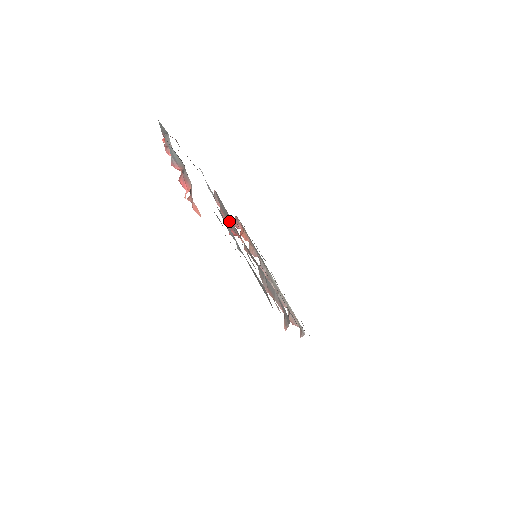
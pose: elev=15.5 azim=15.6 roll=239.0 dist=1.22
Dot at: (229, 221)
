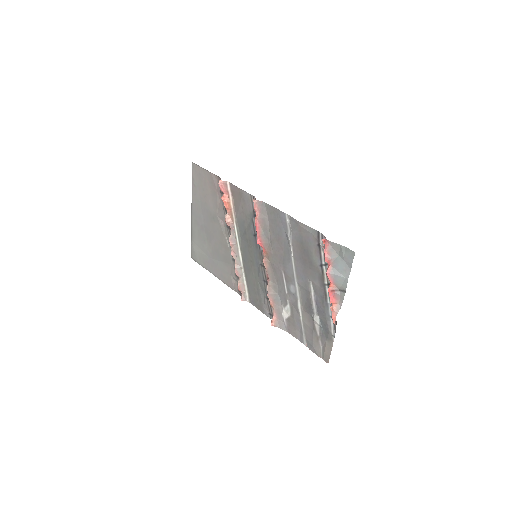
Dot at: (264, 236)
